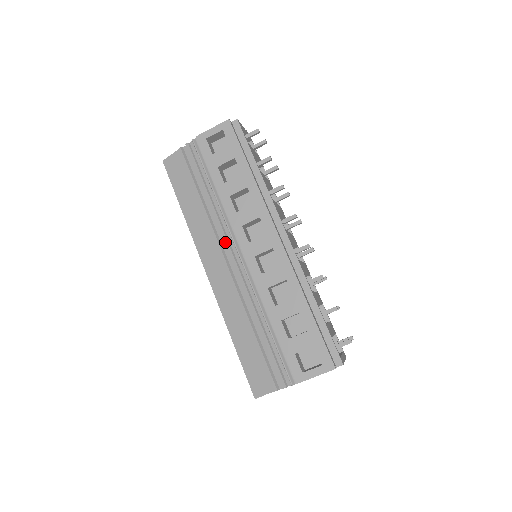
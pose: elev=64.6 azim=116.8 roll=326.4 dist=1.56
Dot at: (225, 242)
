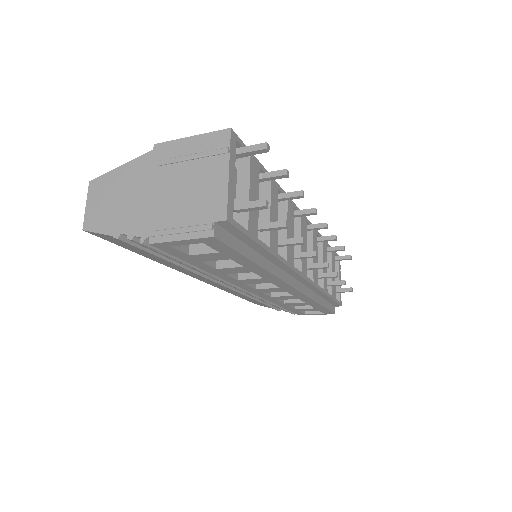
Dot at: occluded
